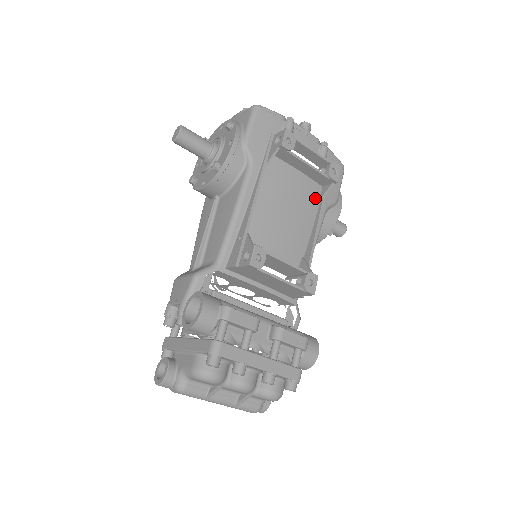
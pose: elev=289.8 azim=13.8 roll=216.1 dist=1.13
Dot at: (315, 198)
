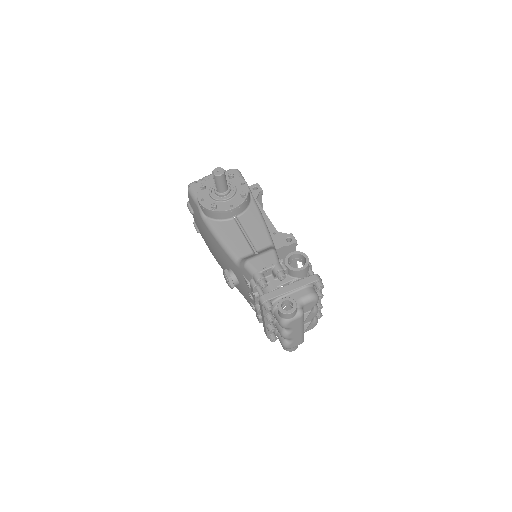
Dot at: occluded
